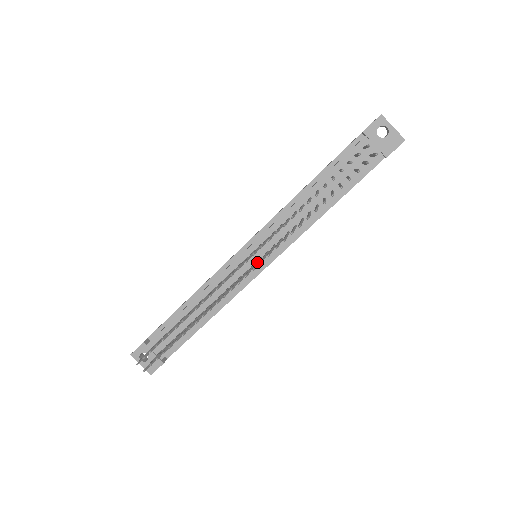
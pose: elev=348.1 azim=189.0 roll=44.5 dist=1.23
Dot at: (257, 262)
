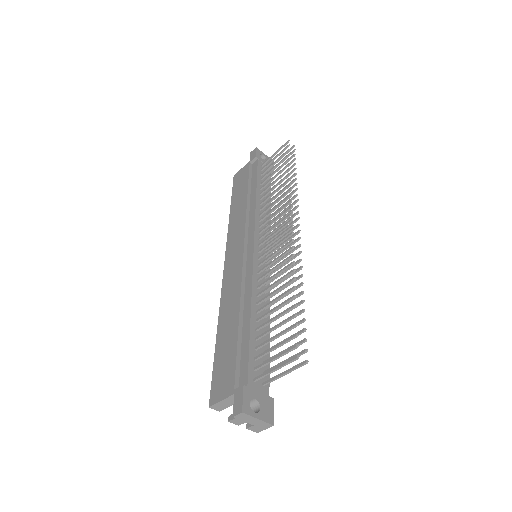
Dot at: (282, 236)
